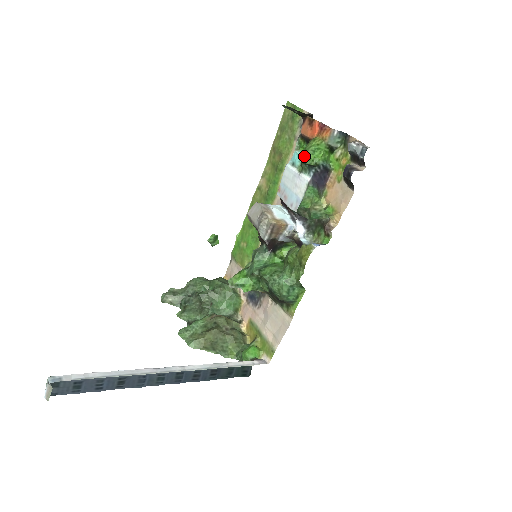
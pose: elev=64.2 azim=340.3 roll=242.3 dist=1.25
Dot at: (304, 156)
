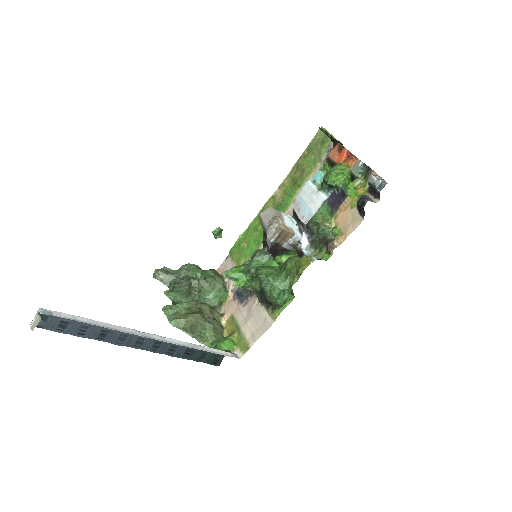
Dot at: (327, 176)
